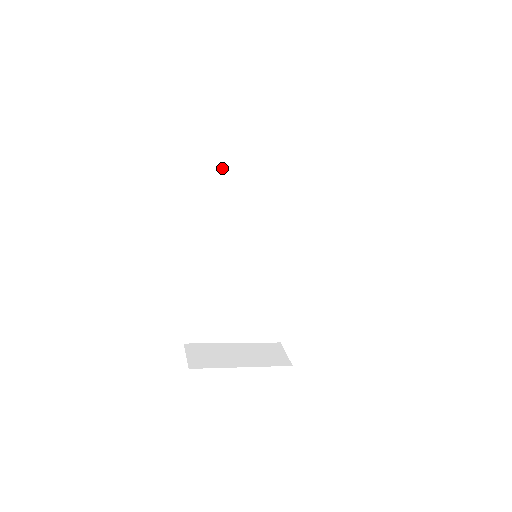
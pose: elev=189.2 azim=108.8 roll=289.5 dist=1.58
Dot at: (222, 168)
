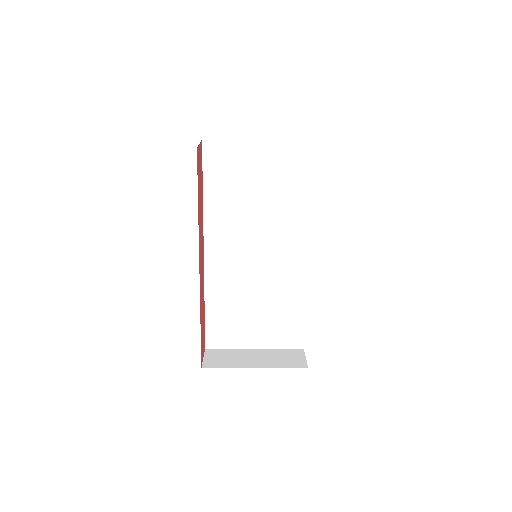
Dot at: (217, 178)
